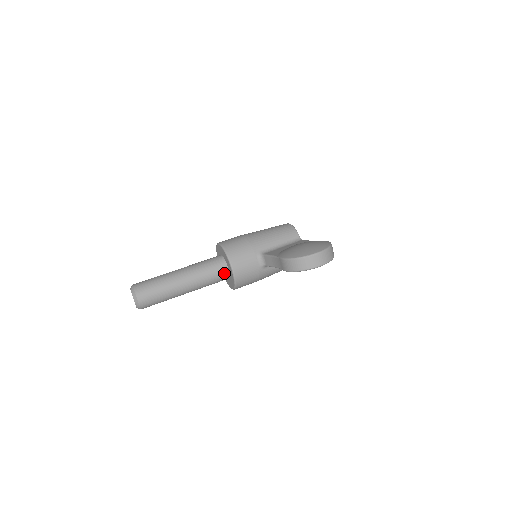
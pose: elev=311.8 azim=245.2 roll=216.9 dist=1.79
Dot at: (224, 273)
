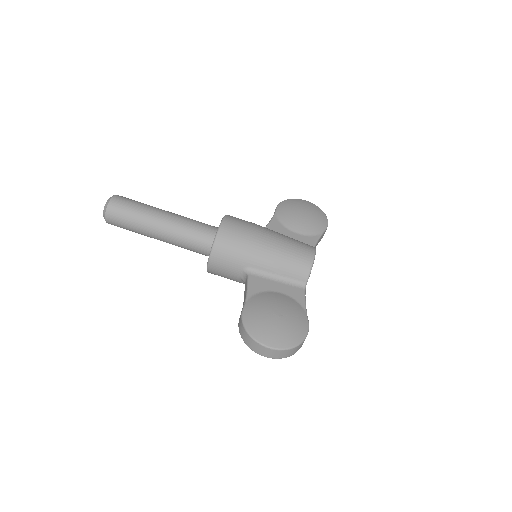
Dot at: (205, 253)
